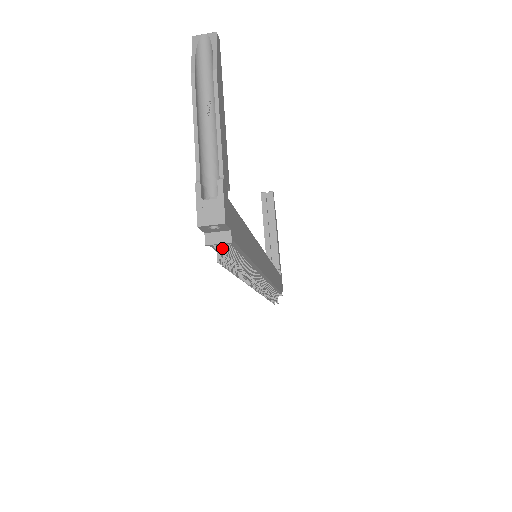
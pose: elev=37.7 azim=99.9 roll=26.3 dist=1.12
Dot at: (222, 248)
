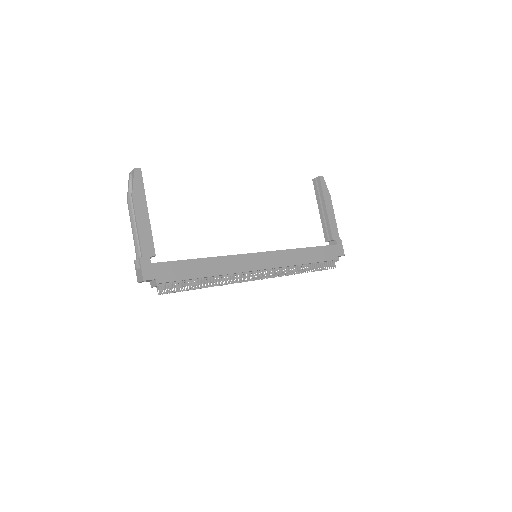
Dot at: (164, 285)
